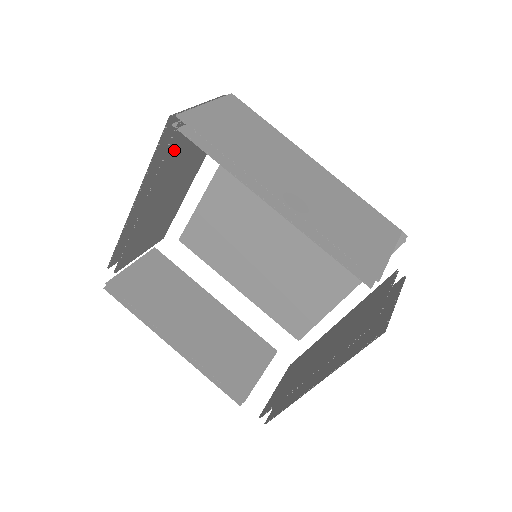
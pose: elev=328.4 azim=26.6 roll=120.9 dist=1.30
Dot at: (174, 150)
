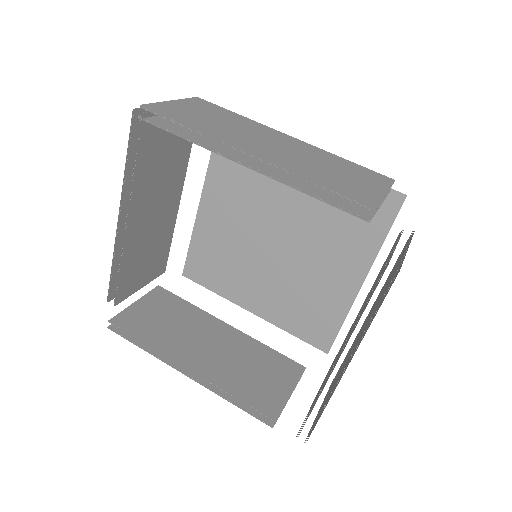
Dot at: (146, 148)
